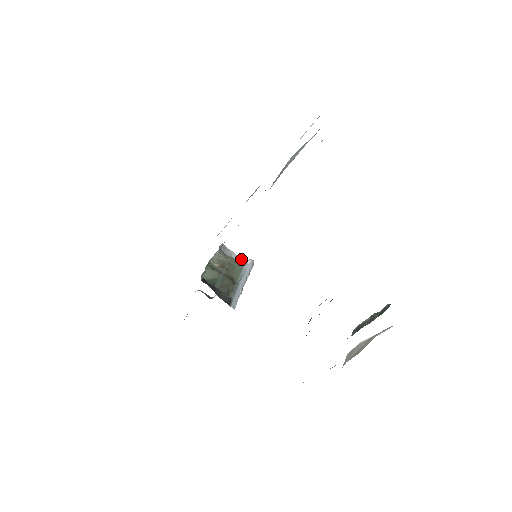
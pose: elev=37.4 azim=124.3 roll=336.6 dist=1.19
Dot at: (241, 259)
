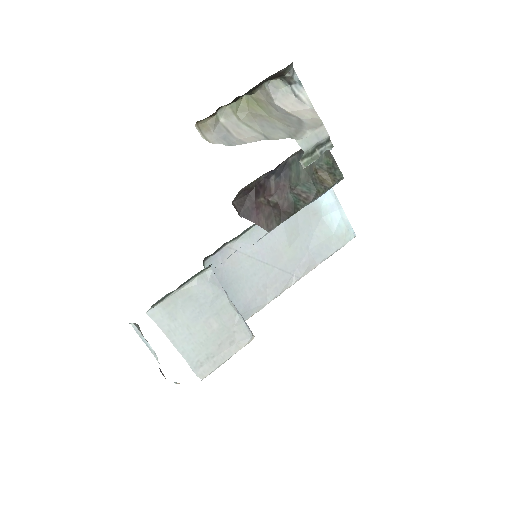
Dot at: occluded
